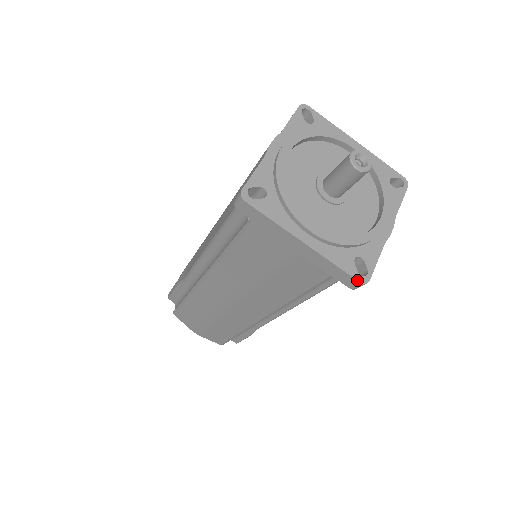
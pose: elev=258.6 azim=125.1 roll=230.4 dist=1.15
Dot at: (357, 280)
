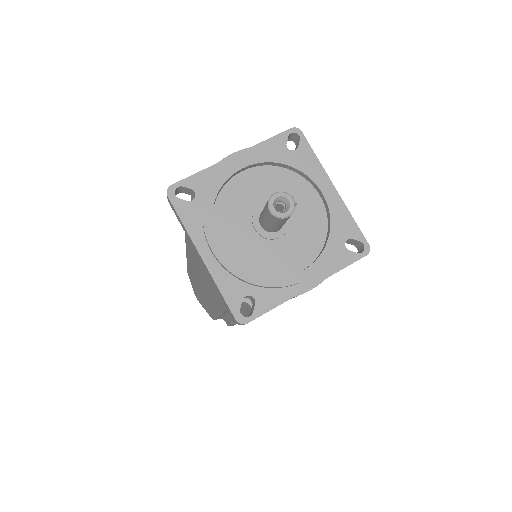
Dot at: (234, 316)
